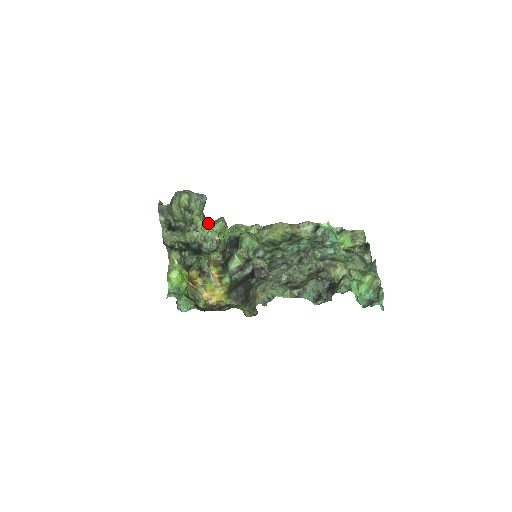
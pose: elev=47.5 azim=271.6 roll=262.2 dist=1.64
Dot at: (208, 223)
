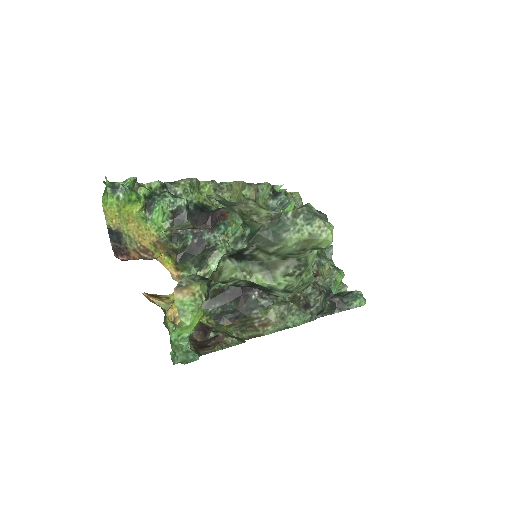
Dot at: occluded
